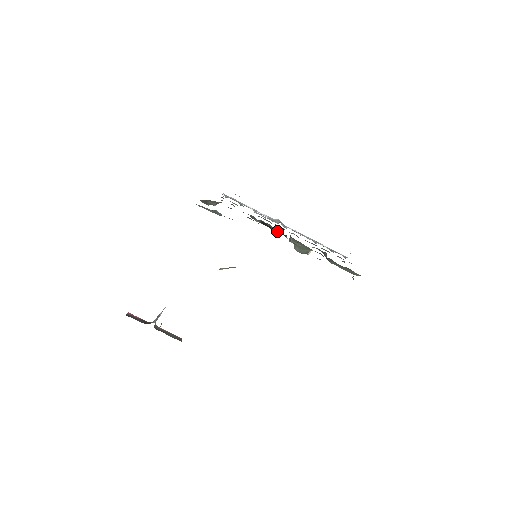
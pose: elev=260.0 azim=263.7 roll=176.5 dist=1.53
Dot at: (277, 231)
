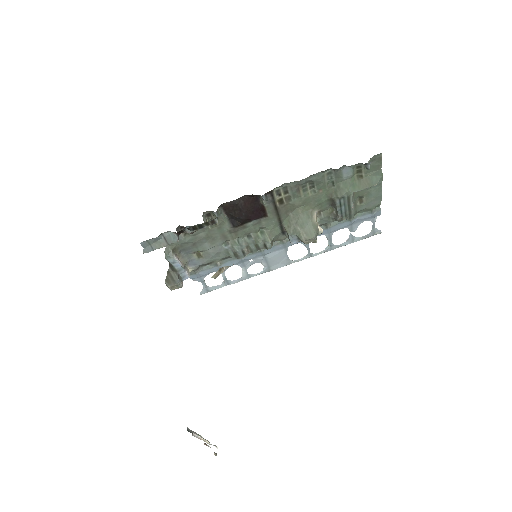
Dot at: (246, 204)
